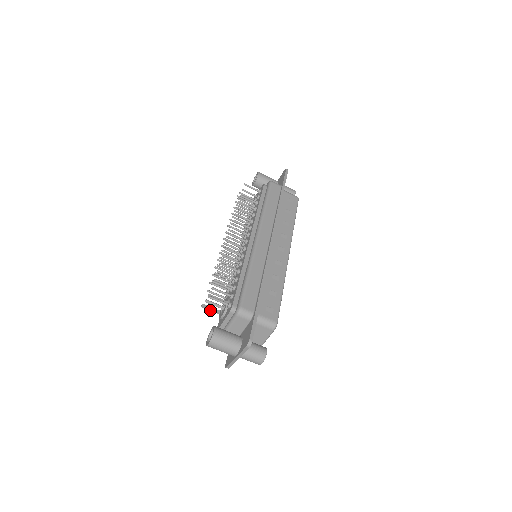
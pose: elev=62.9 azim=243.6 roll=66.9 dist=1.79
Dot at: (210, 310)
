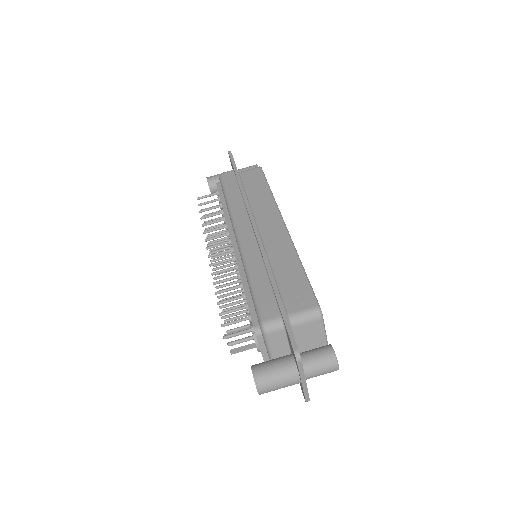
Dot at: (244, 350)
